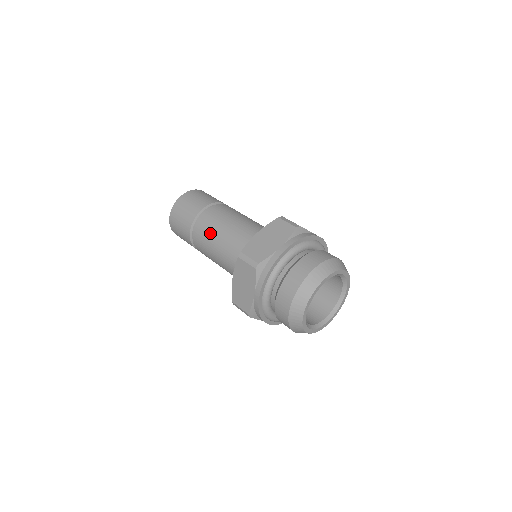
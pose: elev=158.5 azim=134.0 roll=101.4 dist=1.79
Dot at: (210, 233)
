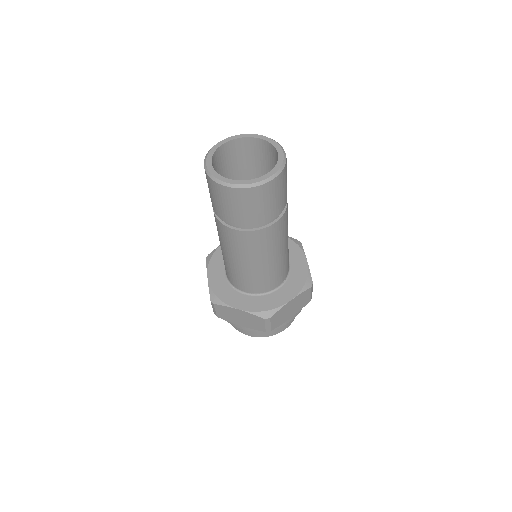
Dot at: (222, 241)
